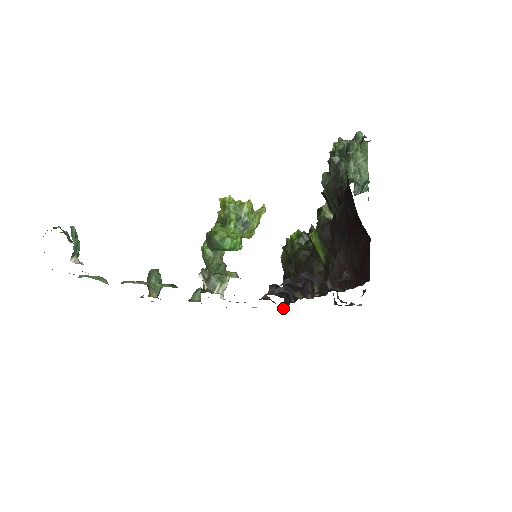
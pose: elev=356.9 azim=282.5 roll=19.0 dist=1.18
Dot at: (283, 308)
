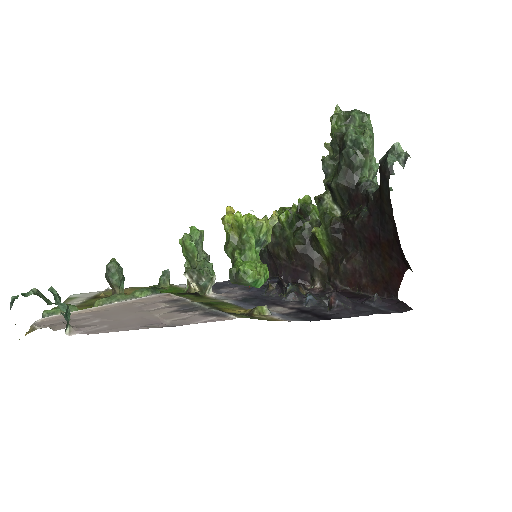
Dot at: occluded
